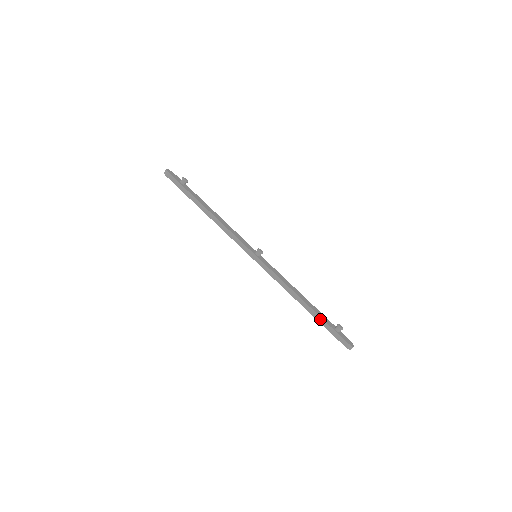
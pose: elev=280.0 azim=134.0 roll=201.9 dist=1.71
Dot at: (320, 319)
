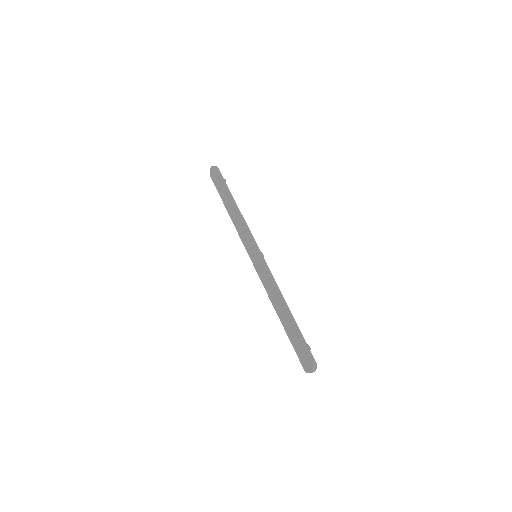
Dot at: (297, 327)
